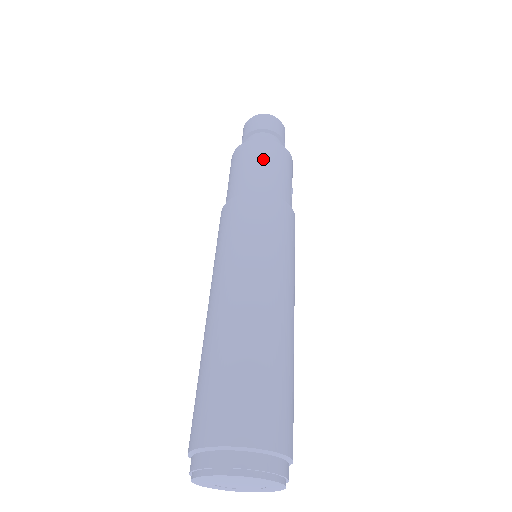
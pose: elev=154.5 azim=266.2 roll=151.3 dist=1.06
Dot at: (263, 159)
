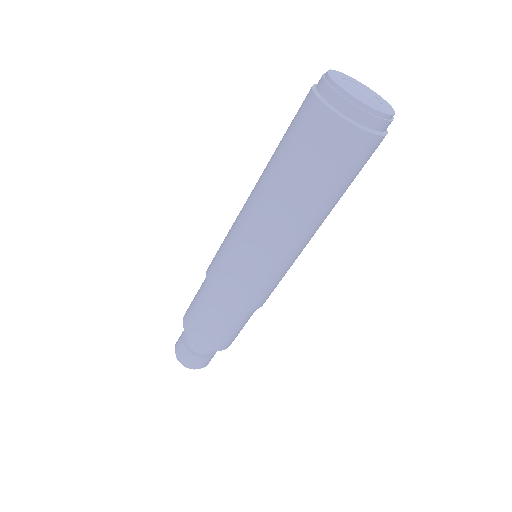
Dot at: occluded
